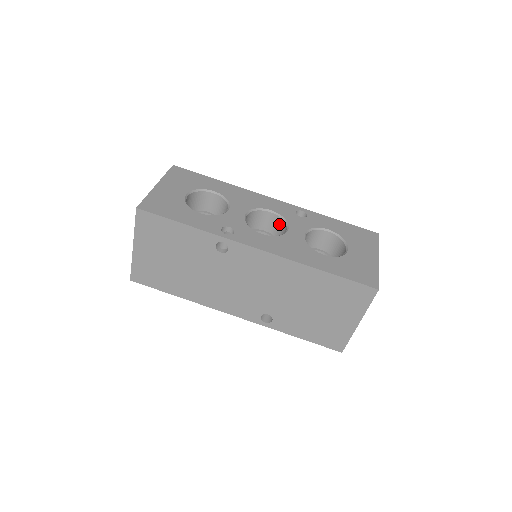
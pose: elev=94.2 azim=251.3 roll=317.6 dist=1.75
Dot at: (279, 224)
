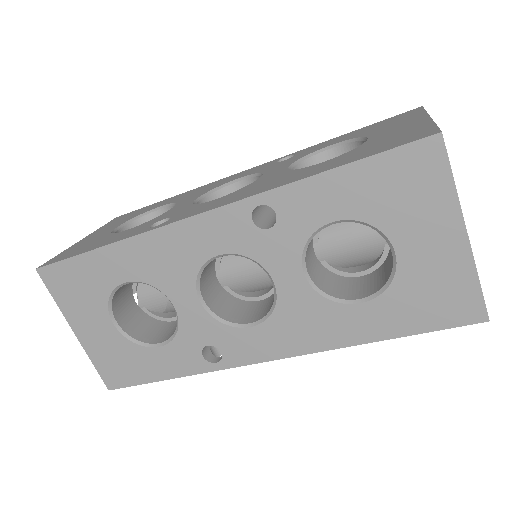
Dot at: occluded
